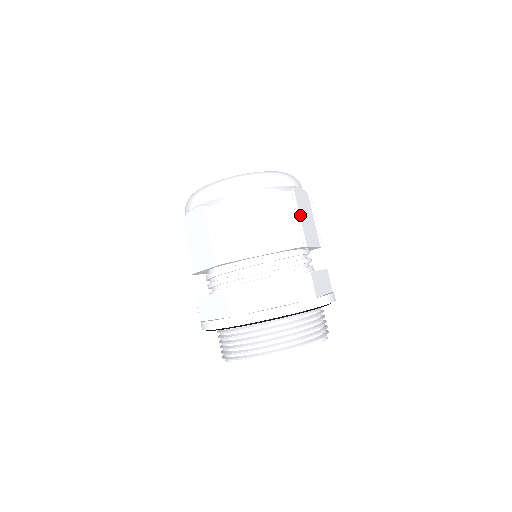
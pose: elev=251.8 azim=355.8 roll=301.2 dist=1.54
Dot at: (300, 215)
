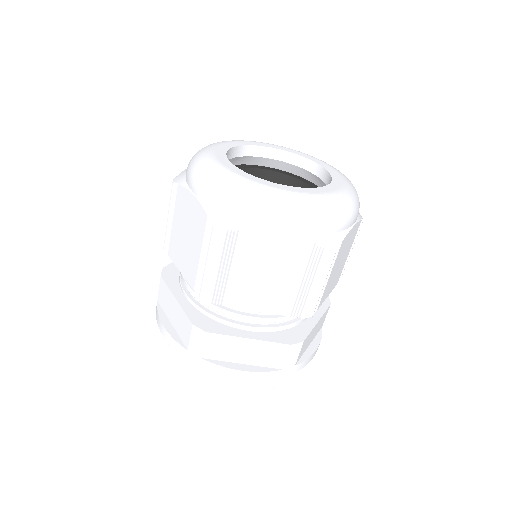
Dot at: (331, 273)
